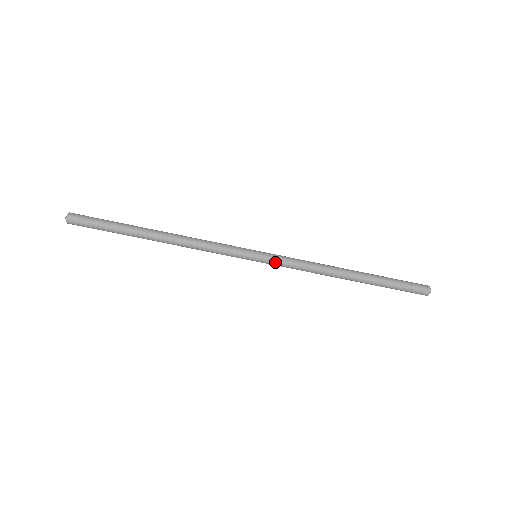
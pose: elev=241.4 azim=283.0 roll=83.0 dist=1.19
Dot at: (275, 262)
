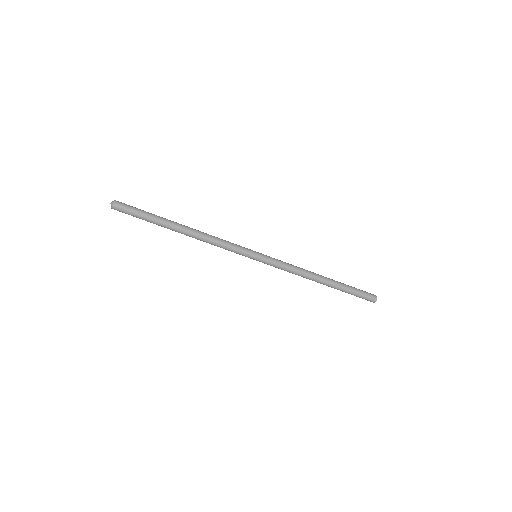
Dot at: (270, 263)
